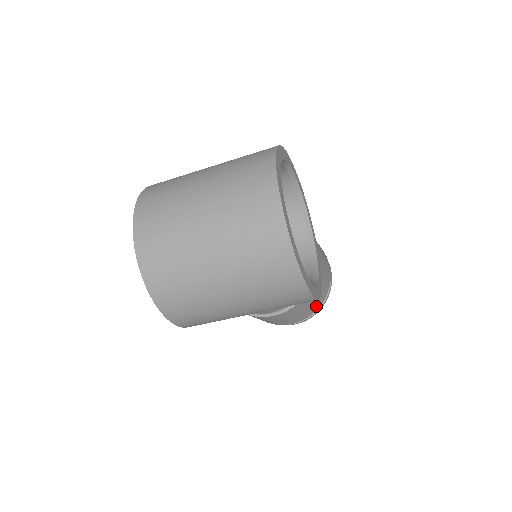
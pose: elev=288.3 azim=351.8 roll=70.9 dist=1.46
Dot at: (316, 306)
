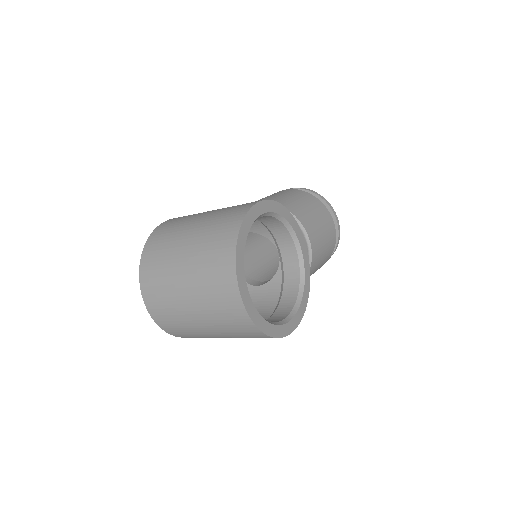
Dot at: occluded
